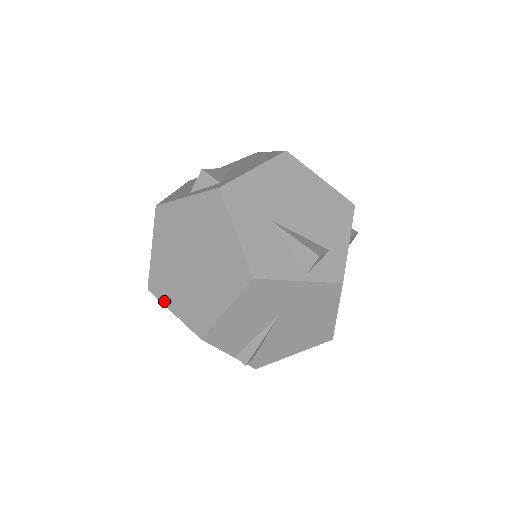
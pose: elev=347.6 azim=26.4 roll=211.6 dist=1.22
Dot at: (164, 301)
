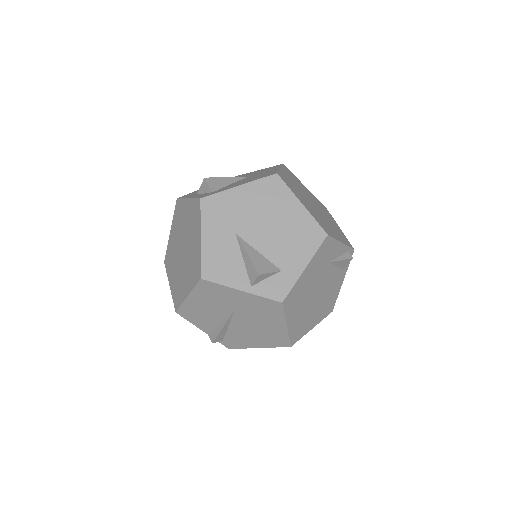
Dot at: (168, 274)
